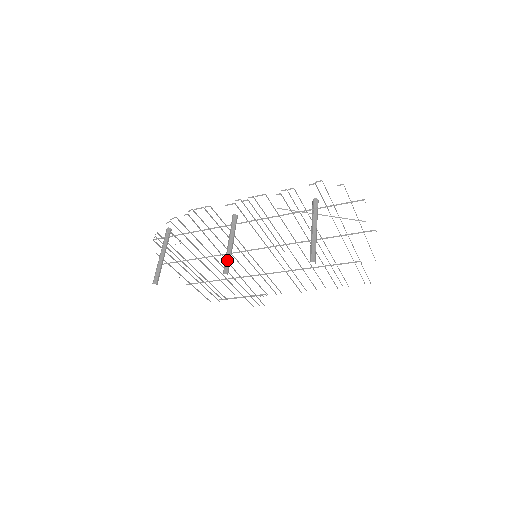
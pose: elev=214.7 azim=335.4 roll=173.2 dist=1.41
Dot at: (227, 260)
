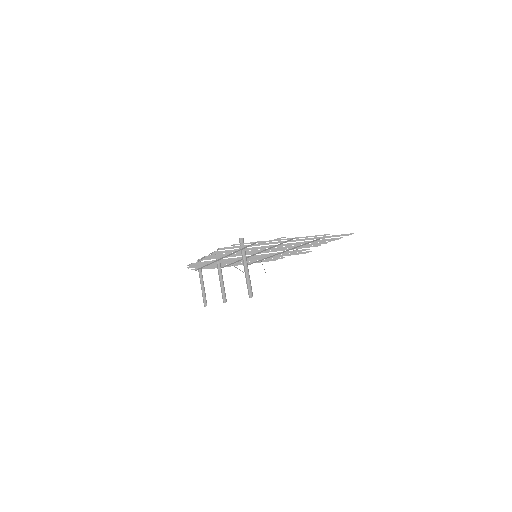
Dot at: (221, 292)
